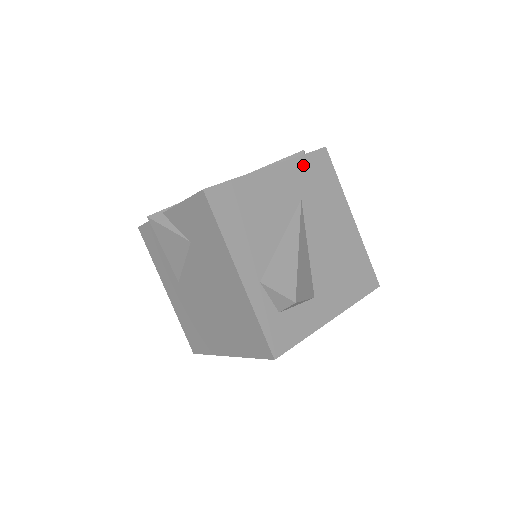
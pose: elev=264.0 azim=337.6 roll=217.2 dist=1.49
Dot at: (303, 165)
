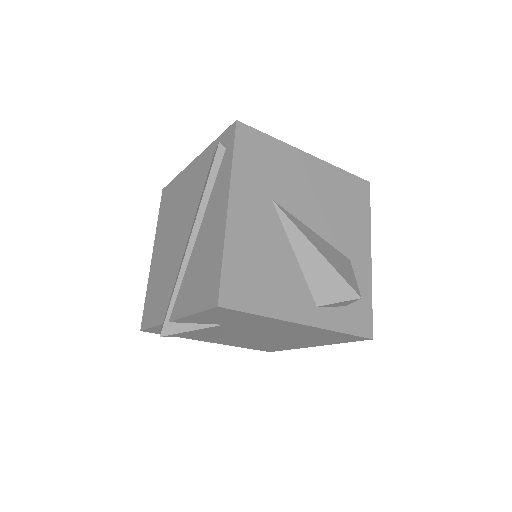
Dot at: (242, 166)
